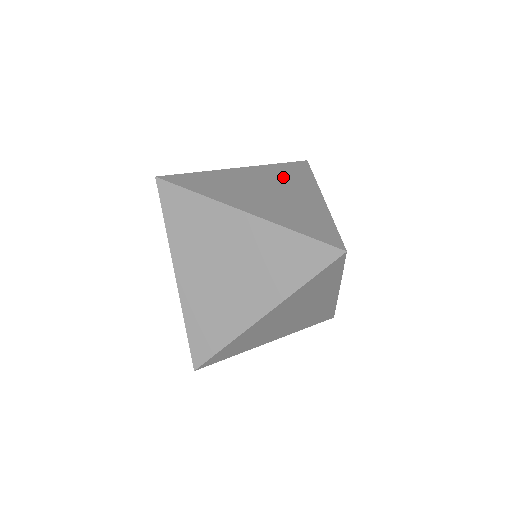
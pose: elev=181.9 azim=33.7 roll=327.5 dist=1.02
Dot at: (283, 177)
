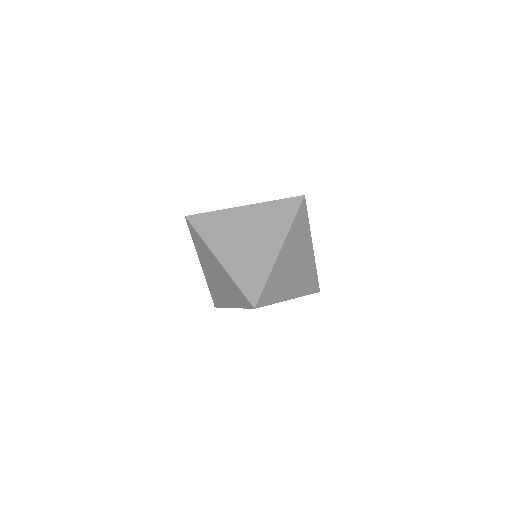
Dot at: occluded
